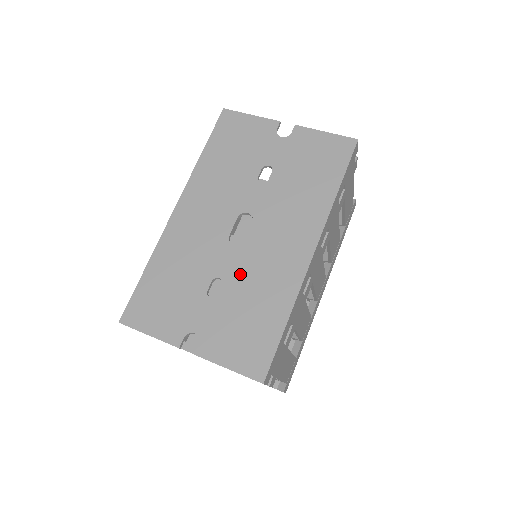
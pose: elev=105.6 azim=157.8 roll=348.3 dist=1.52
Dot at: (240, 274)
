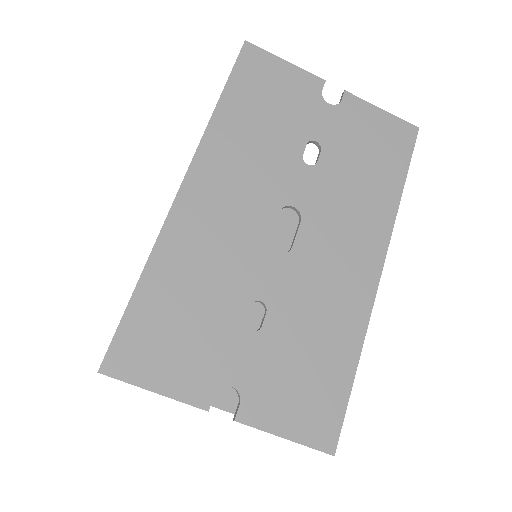
Dot at: (290, 296)
